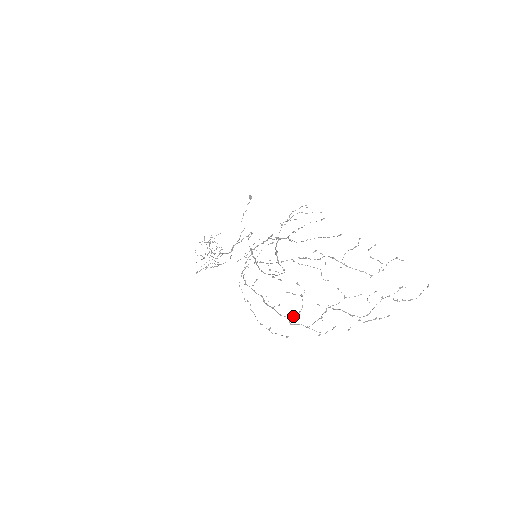
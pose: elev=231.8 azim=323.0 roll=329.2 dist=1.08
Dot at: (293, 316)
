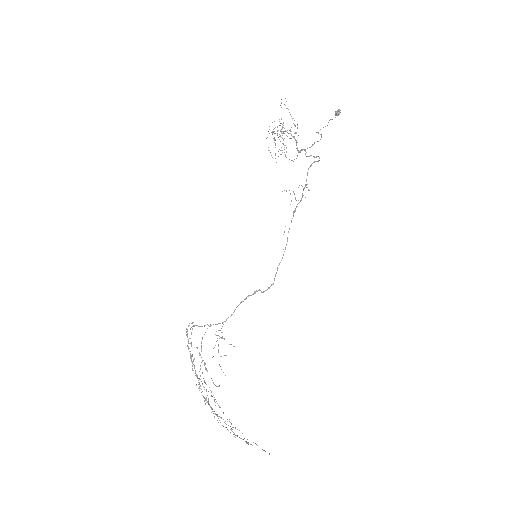
Dot at: occluded
